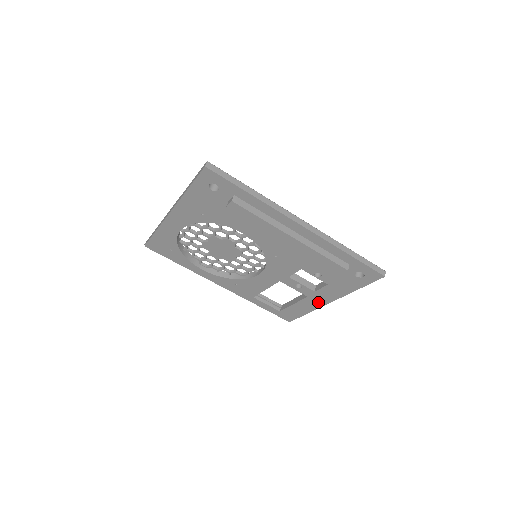
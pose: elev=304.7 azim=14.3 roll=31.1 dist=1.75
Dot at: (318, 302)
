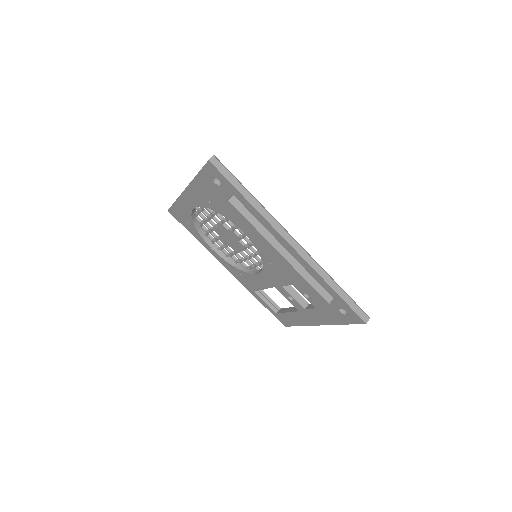
Dot at: (308, 320)
